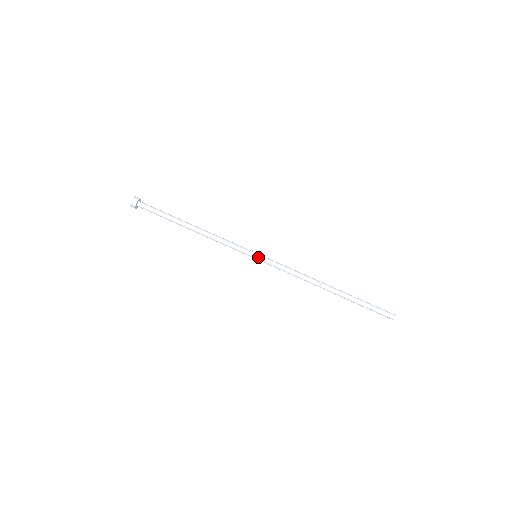
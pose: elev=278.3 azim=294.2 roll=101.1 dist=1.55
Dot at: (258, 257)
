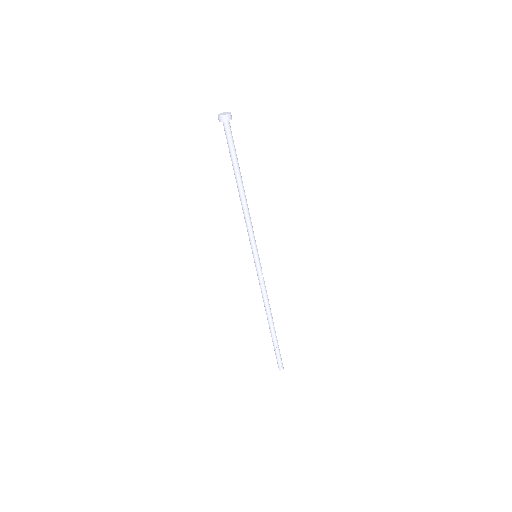
Dot at: (257, 259)
